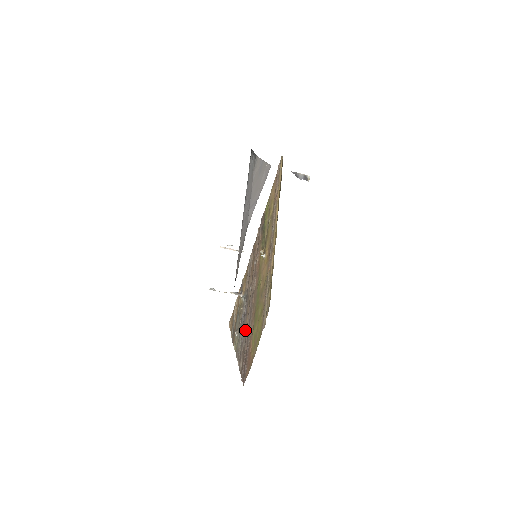
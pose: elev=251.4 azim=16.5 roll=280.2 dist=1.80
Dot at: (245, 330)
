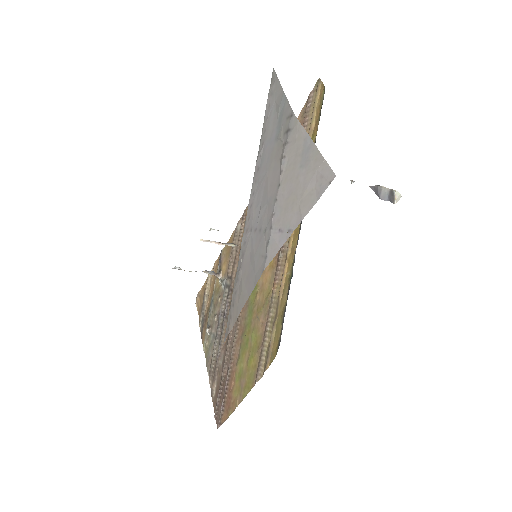
Dot at: (224, 342)
